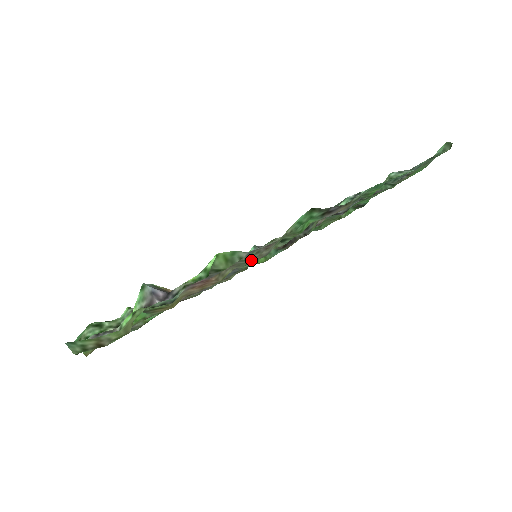
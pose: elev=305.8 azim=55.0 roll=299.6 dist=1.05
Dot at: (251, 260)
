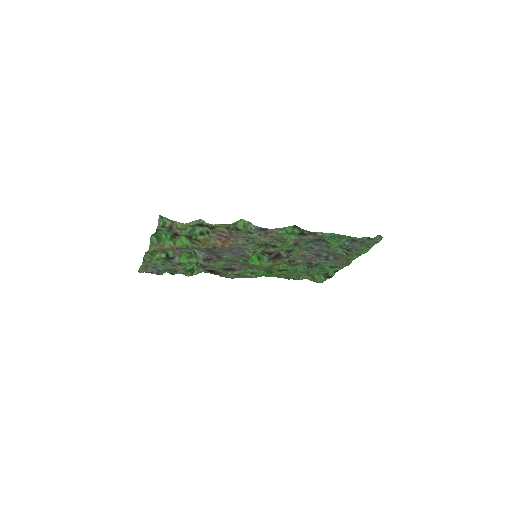
Dot at: (254, 240)
